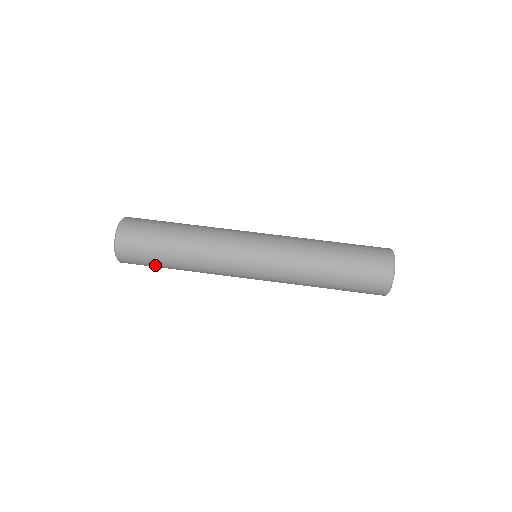
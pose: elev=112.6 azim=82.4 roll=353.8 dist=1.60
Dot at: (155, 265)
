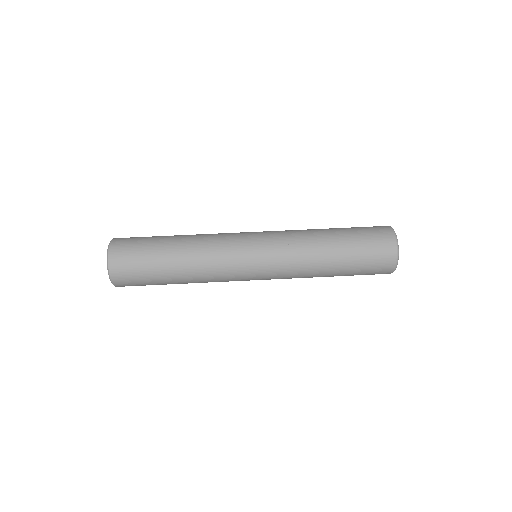
Dot at: (151, 277)
